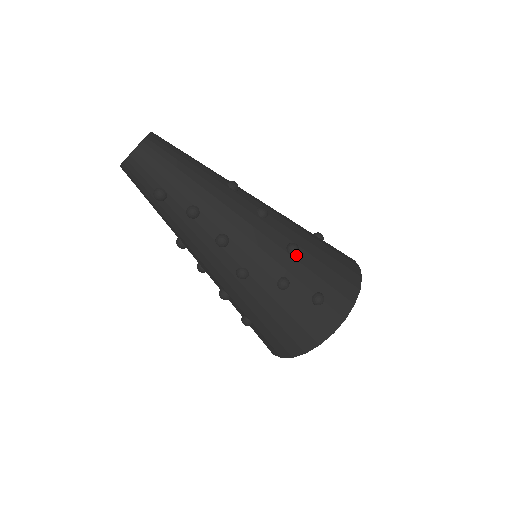
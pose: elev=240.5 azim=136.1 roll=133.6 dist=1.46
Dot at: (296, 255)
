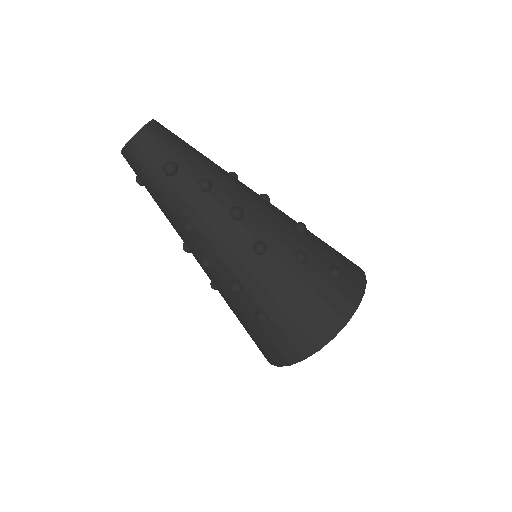
Dot at: (305, 234)
